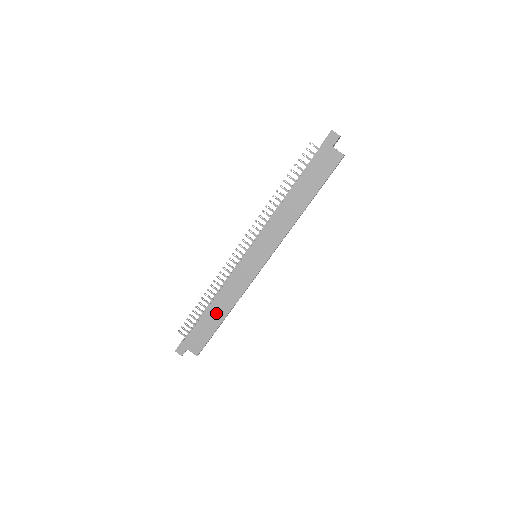
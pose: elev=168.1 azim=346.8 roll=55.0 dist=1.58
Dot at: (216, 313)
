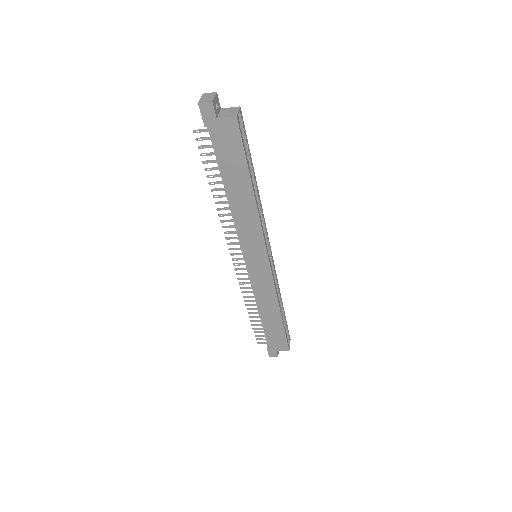
Dot at: (271, 317)
